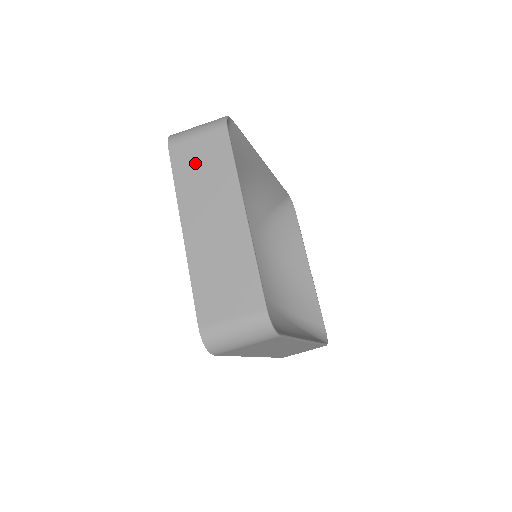
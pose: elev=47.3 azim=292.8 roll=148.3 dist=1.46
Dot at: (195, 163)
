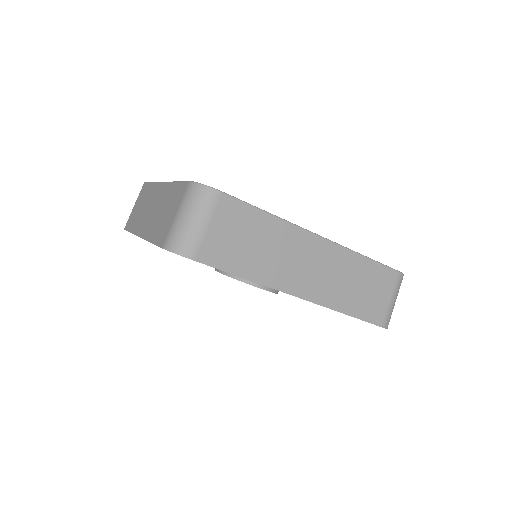
Dot at: (136, 212)
